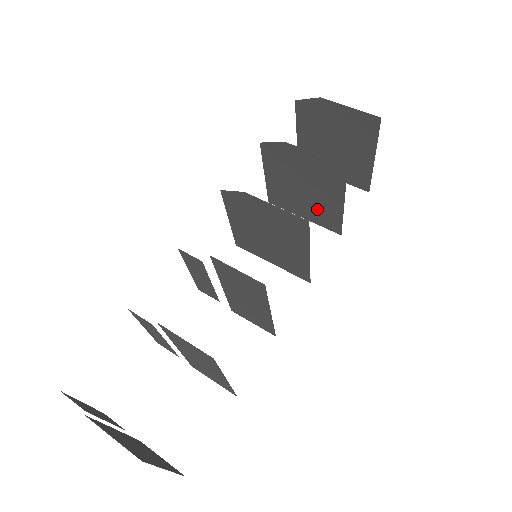
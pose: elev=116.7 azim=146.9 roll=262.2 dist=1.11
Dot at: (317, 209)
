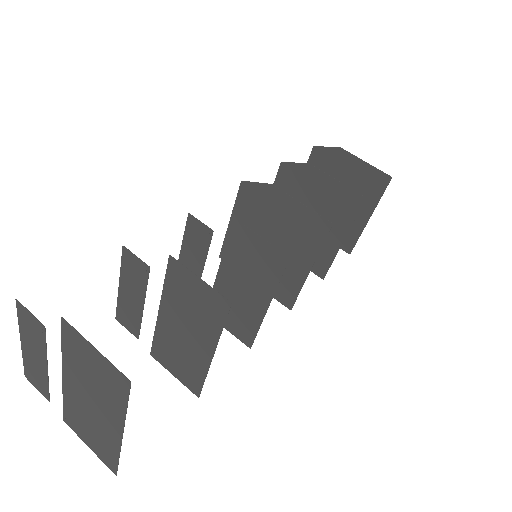
Dot at: occluded
